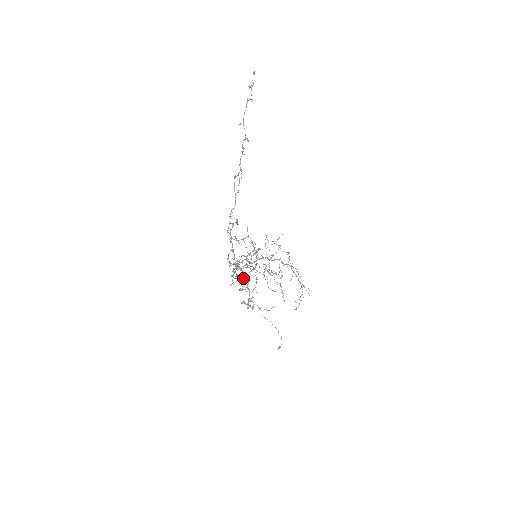
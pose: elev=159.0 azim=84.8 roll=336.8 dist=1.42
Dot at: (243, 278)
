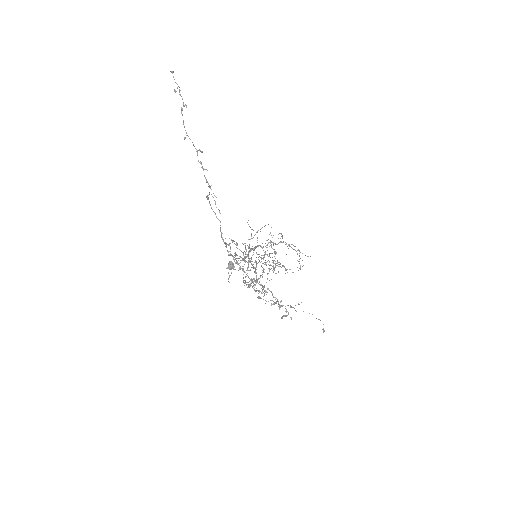
Dot at: (246, 276)
